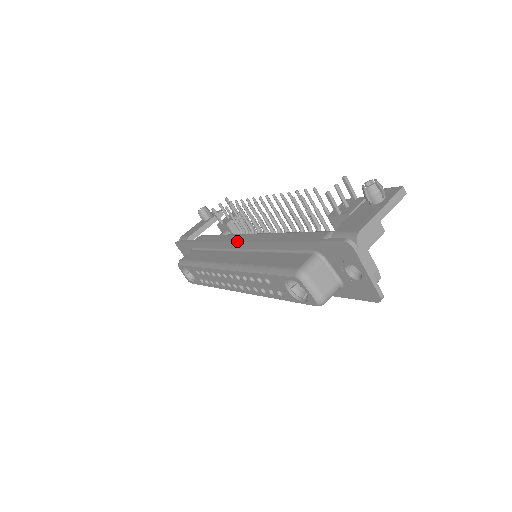
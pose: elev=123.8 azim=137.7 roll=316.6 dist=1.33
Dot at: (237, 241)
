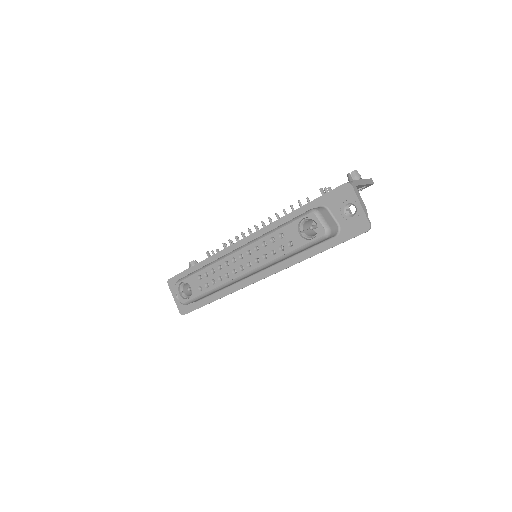
Dot at: (245, 237)
